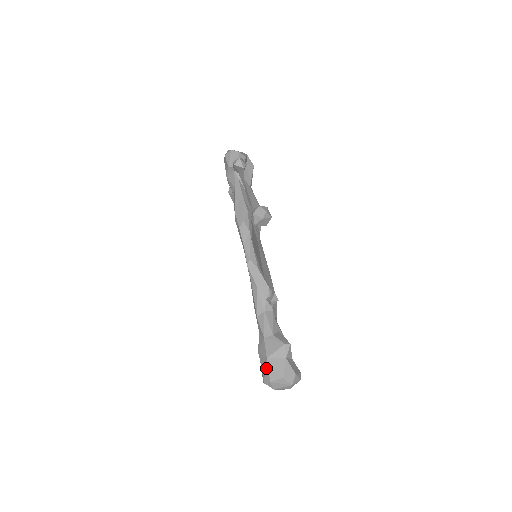
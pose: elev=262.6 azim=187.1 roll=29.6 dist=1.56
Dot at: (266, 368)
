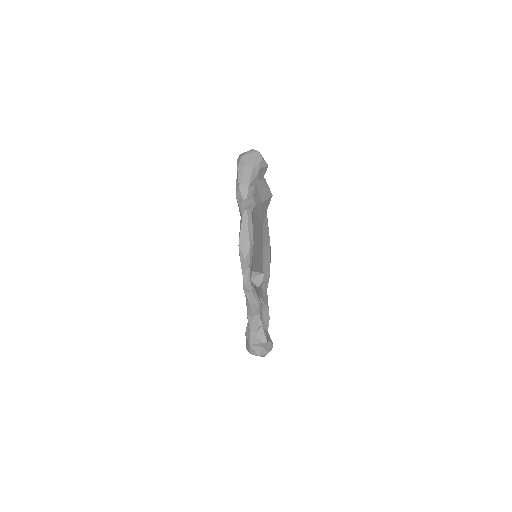
Dot at: (248, 347)
